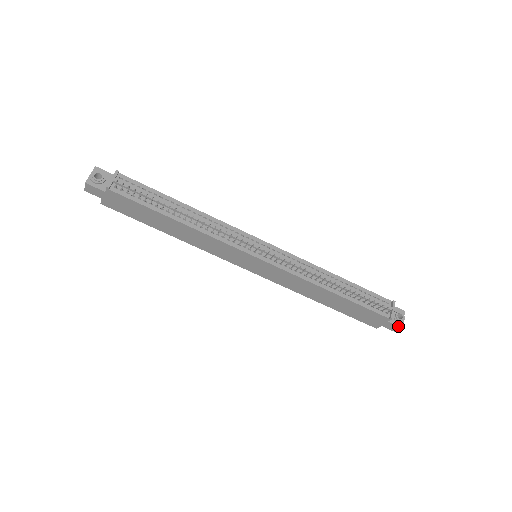
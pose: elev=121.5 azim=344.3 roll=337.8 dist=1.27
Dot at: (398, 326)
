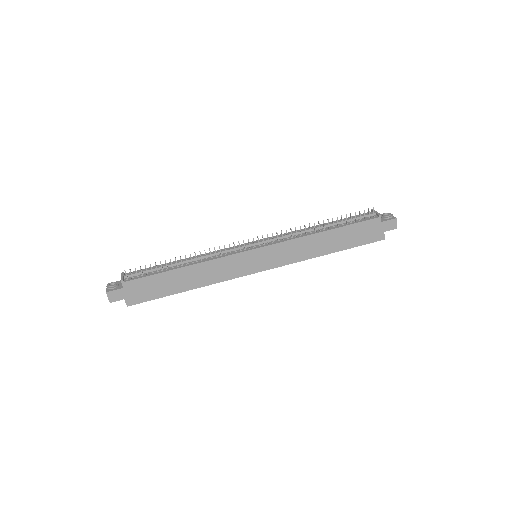
Dot at: (392, 219)
